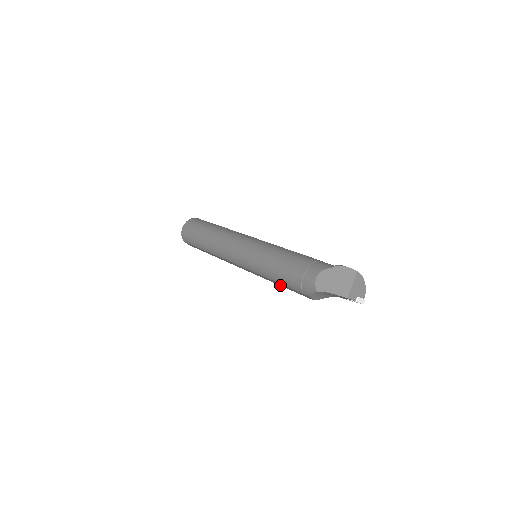
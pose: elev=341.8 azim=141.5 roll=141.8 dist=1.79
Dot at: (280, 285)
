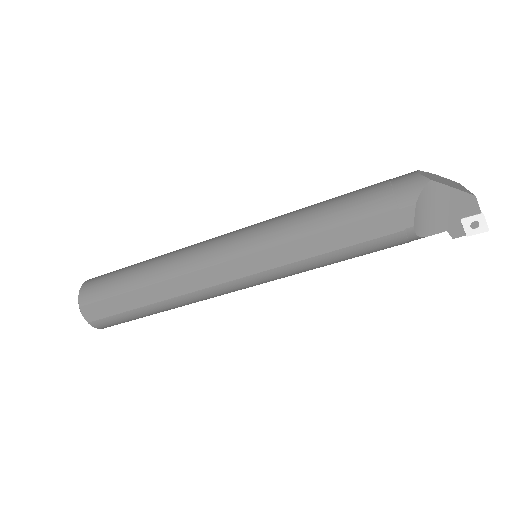
Dot at: (330, 248)
